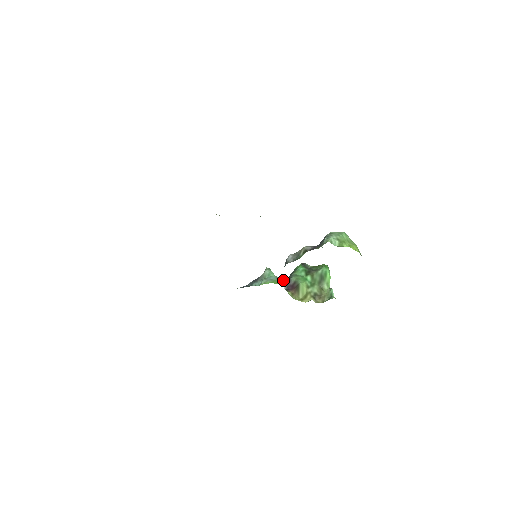
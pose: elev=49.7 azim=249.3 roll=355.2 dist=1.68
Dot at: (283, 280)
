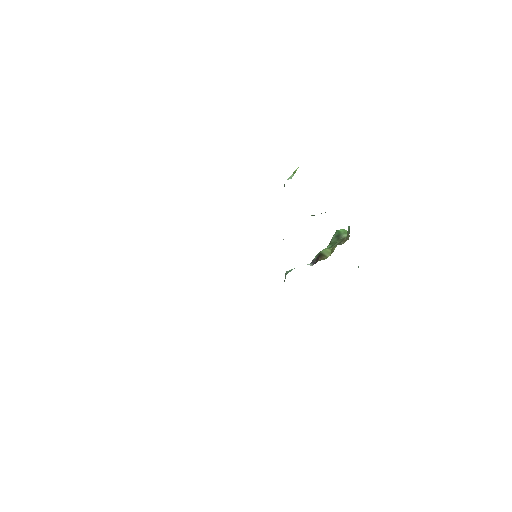
Dot at: occluded
